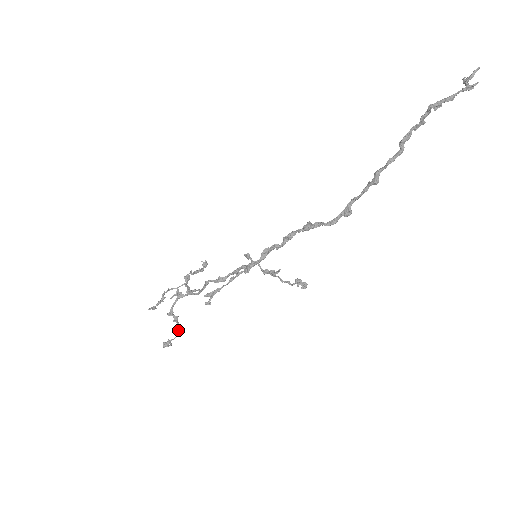
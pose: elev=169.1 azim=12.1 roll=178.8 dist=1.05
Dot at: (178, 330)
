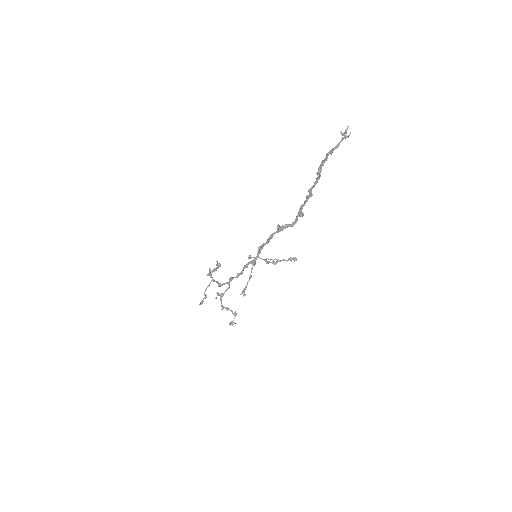
Dot at: (233, 314)
